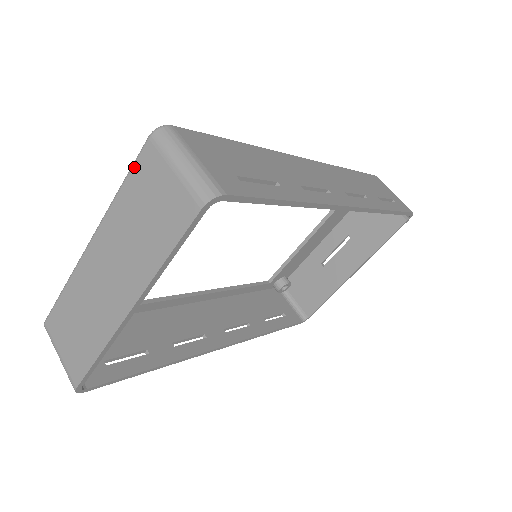
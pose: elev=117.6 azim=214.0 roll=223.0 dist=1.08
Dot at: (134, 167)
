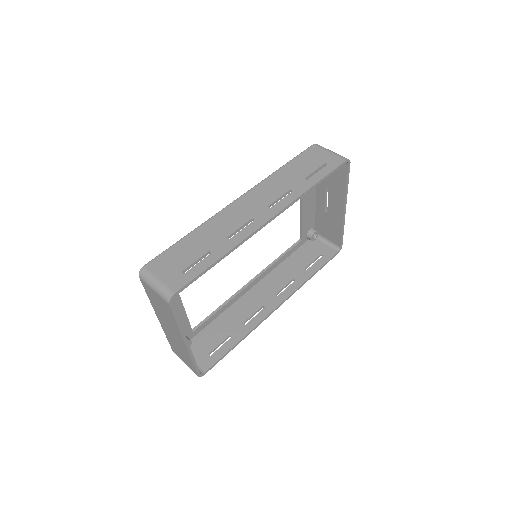
Dot at: occluded
